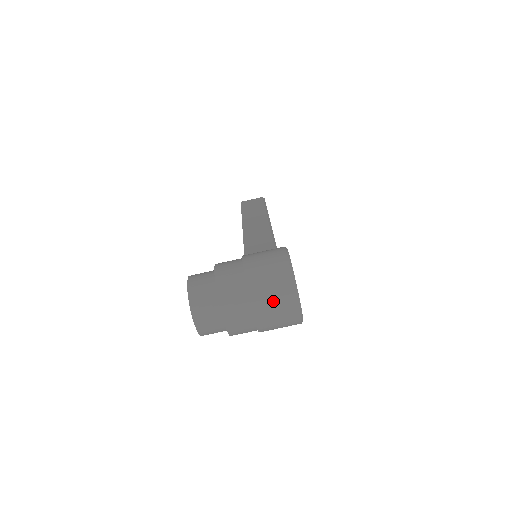
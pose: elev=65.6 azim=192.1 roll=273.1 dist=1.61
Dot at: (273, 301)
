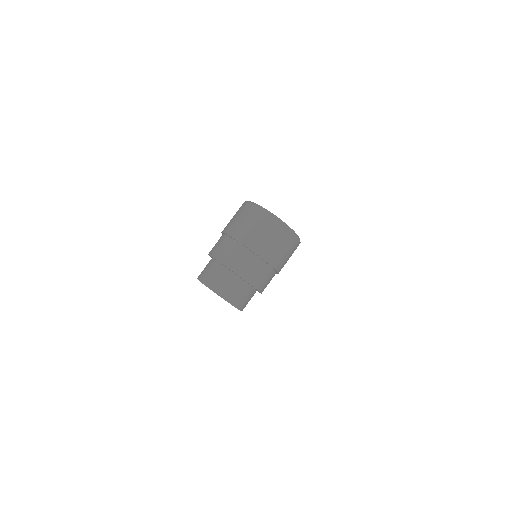
Dot at: (254, 228)
